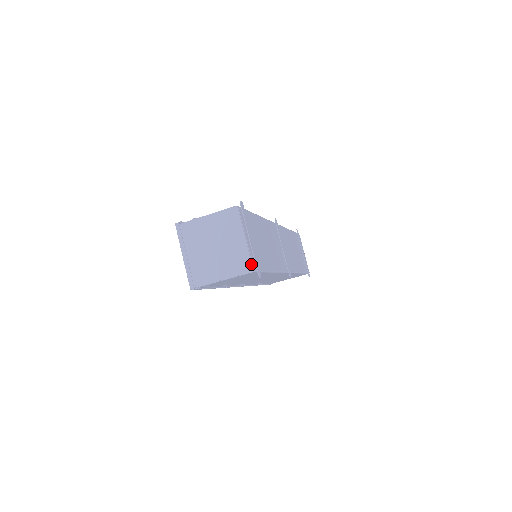
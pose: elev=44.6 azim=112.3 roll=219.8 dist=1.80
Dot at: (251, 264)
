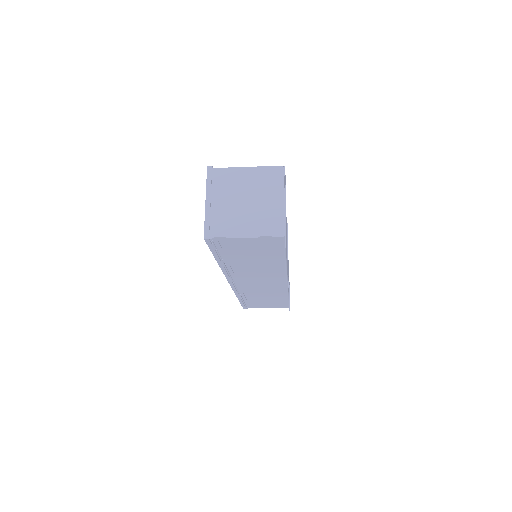
Dot at: (283, 228)
